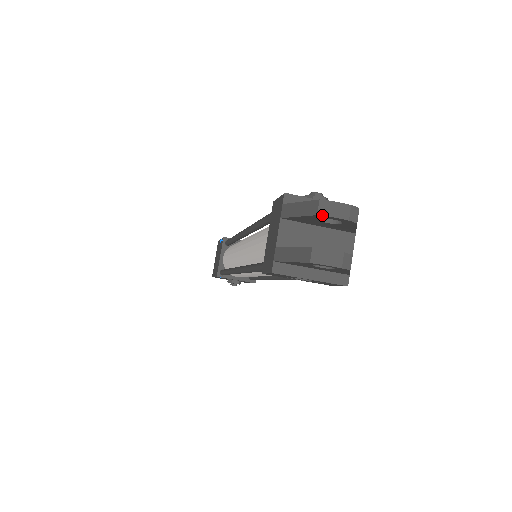
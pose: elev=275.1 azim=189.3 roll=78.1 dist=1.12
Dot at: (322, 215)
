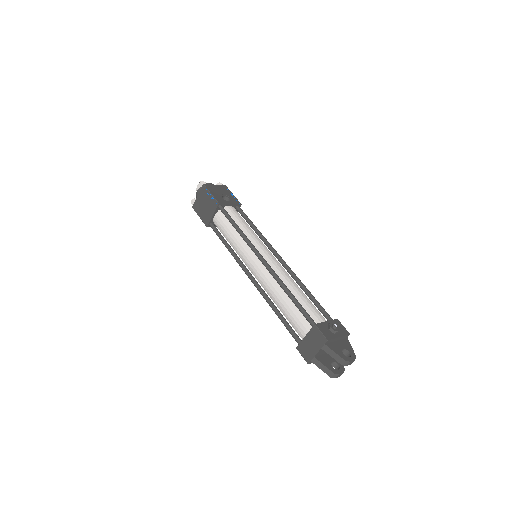
Dot at: (344, 365)
